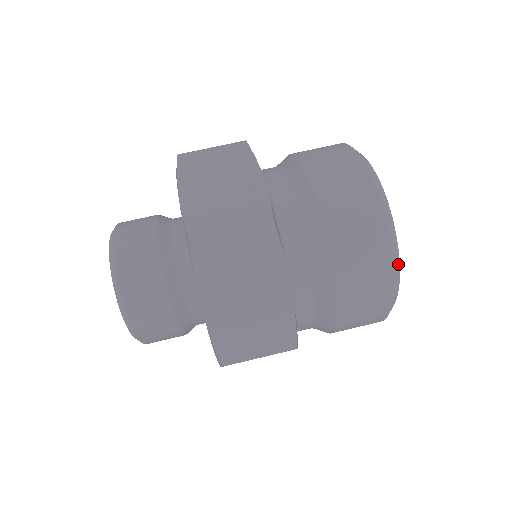
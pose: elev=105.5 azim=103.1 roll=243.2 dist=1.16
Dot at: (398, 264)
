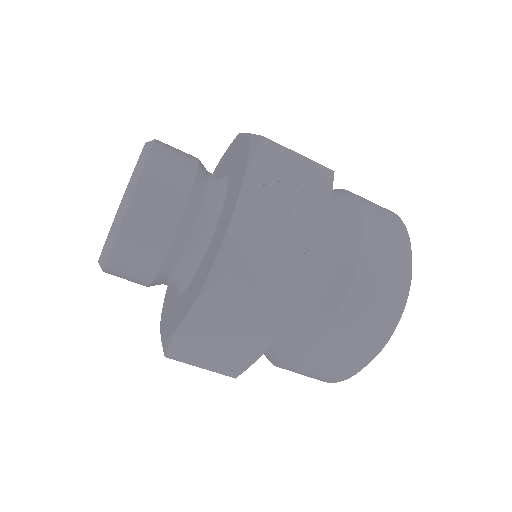
Dot at: occluded
